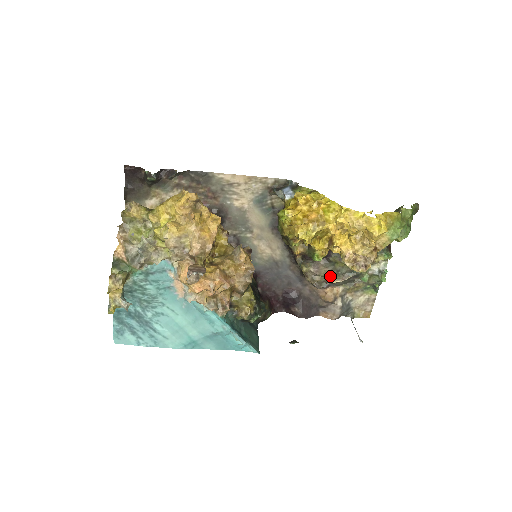
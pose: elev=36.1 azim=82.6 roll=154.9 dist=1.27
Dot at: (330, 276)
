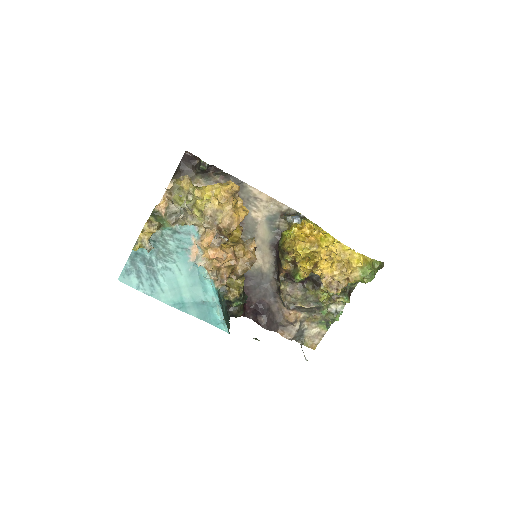
Dot at: (299, 300)
